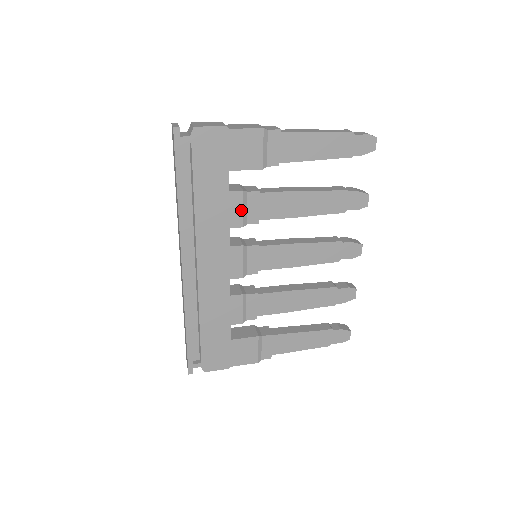
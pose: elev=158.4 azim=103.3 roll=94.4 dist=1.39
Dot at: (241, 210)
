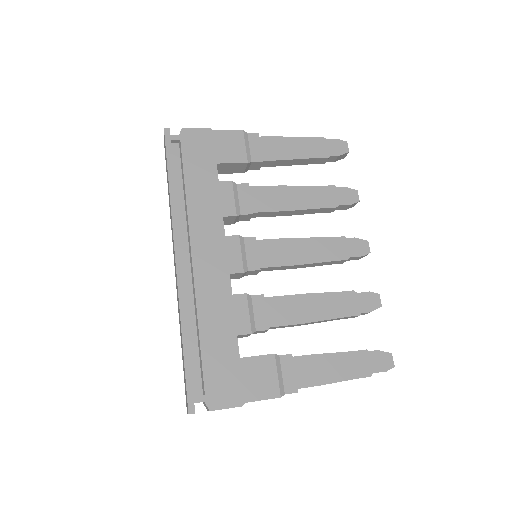
Dot at: (232, 199)
